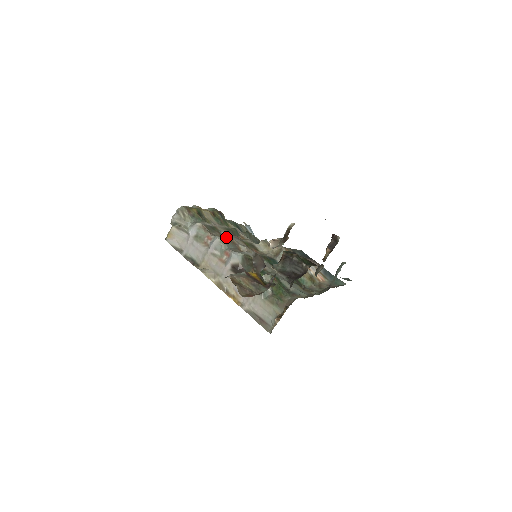
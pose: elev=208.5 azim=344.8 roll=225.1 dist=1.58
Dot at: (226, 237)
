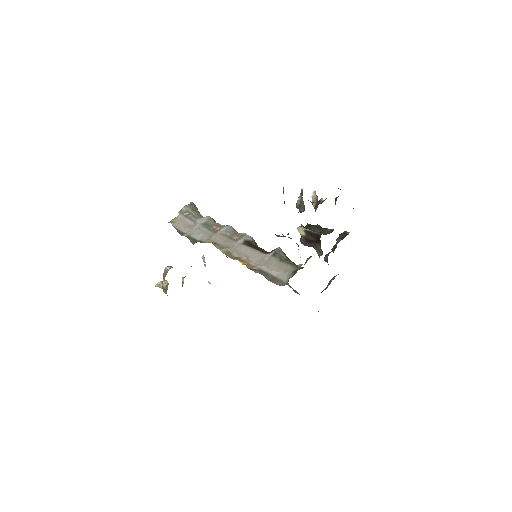
Dot at: occluded
